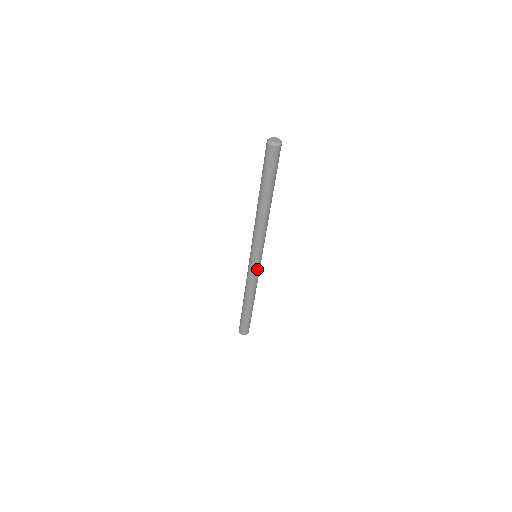
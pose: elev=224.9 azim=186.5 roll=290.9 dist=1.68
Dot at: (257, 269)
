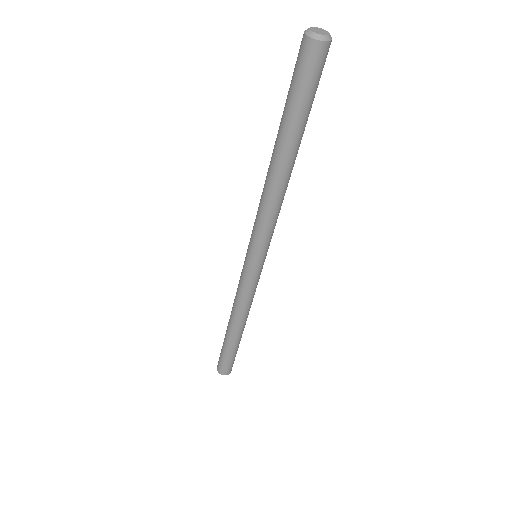
Dot at: (259, 276)
